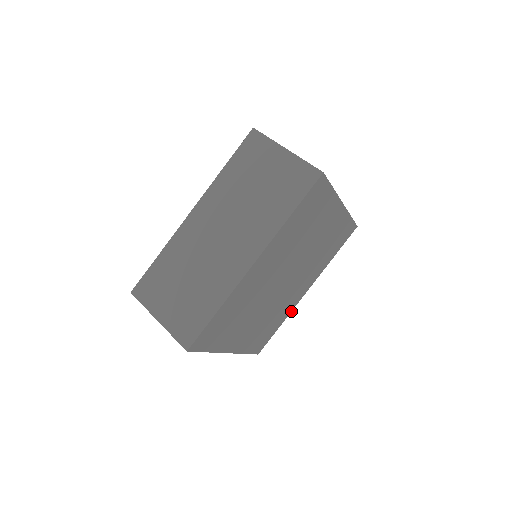
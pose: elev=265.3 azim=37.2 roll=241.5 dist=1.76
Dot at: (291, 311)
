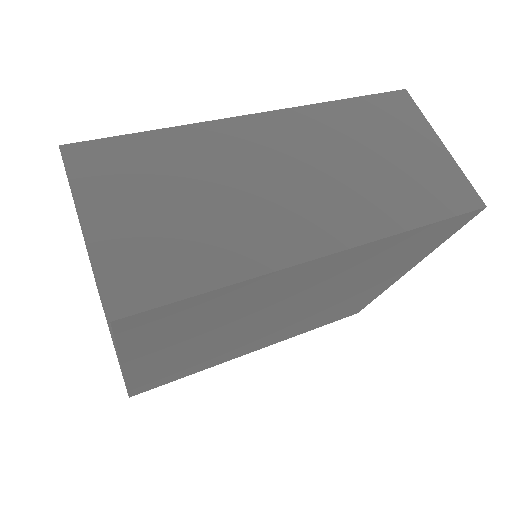
Dot at: (217, 364)
